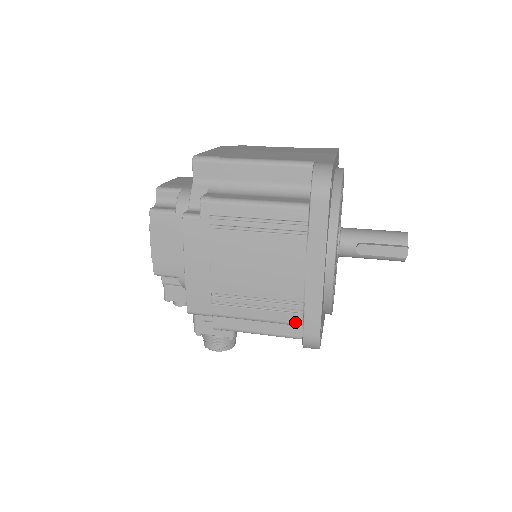
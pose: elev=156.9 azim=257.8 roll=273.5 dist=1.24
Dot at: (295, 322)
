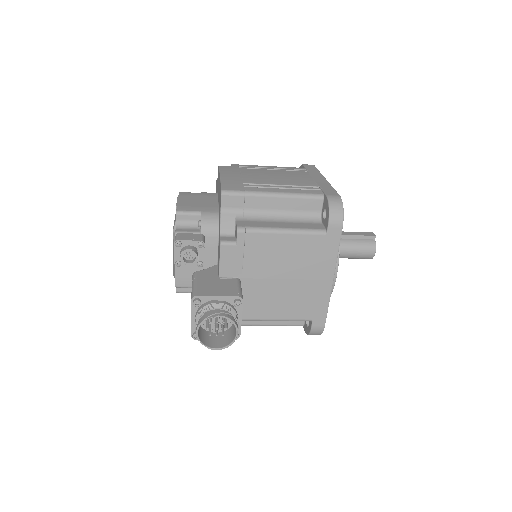
Dot at: (317, 193)
